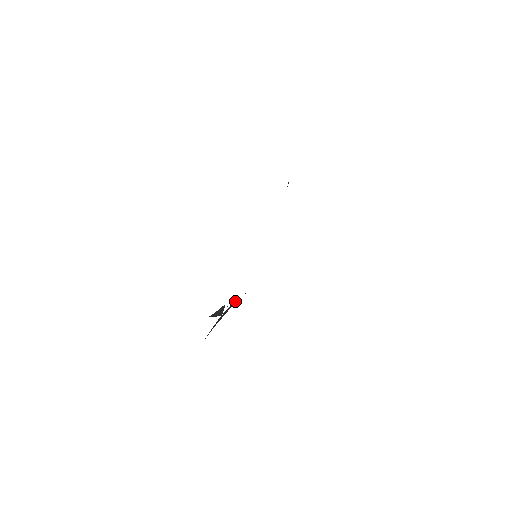
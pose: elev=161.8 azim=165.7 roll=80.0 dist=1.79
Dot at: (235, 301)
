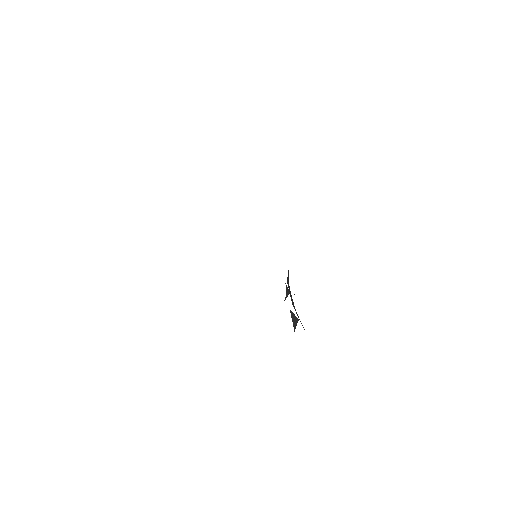
Dot at: occluded
